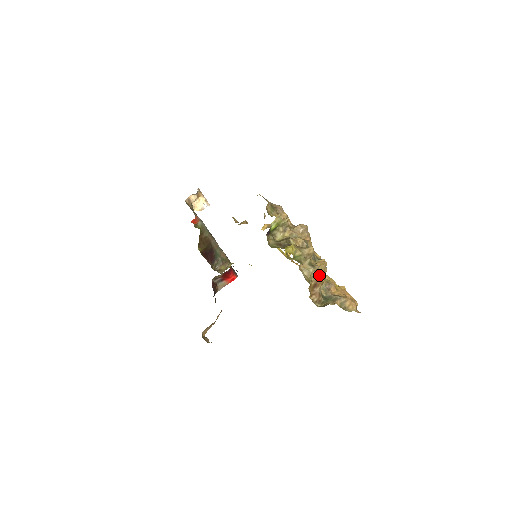
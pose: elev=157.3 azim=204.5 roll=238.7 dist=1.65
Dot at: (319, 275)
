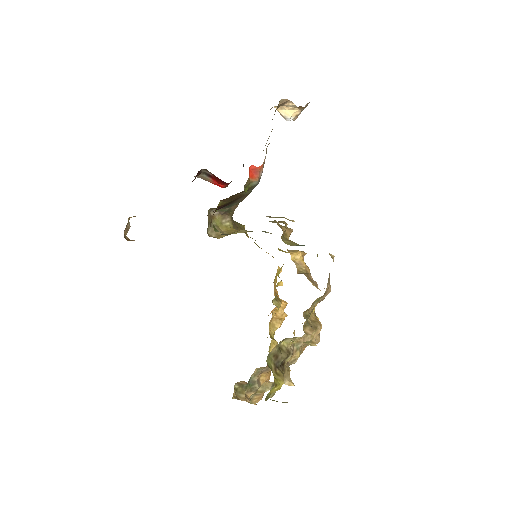
Dot at: occluded
